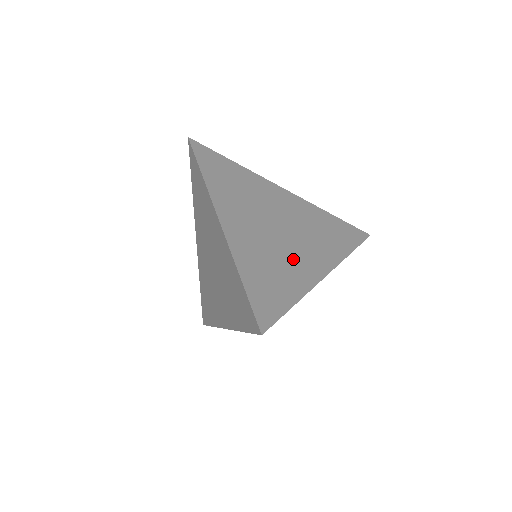
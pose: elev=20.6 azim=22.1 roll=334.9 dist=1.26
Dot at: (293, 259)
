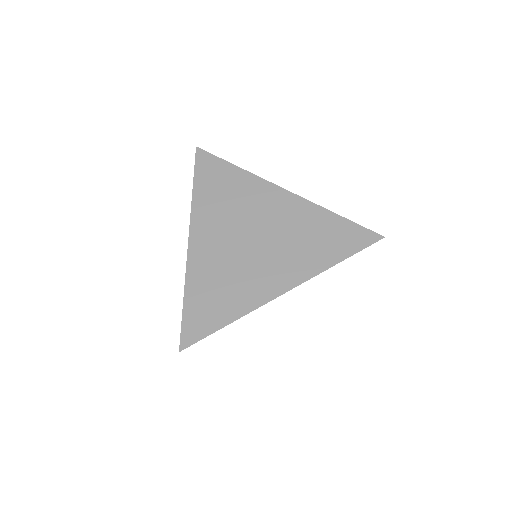
Dot at: (251, 276)
